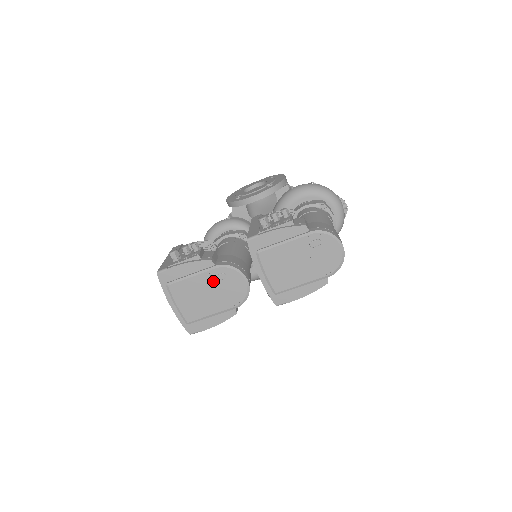
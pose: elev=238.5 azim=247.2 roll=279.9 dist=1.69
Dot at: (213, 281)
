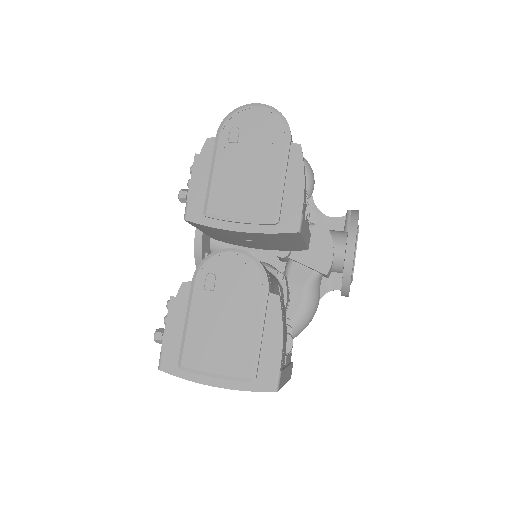
Dot at: (210, 297)
